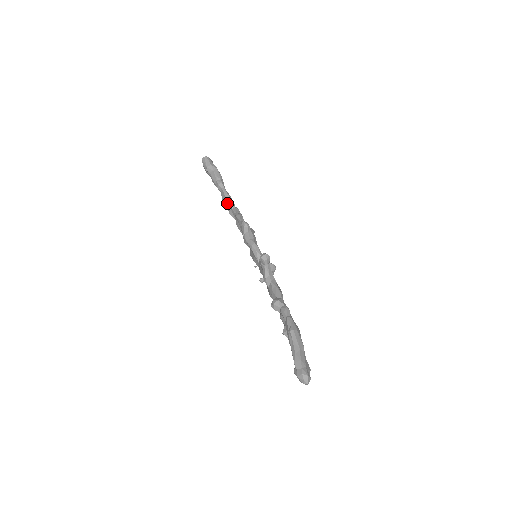
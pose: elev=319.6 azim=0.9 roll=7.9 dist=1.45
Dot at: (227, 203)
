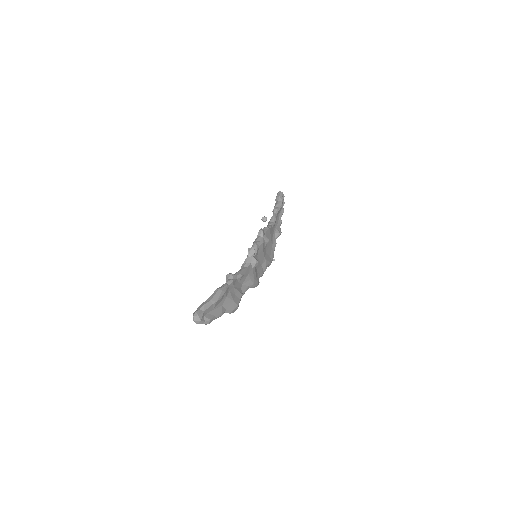
Dot at: (269, 222)
